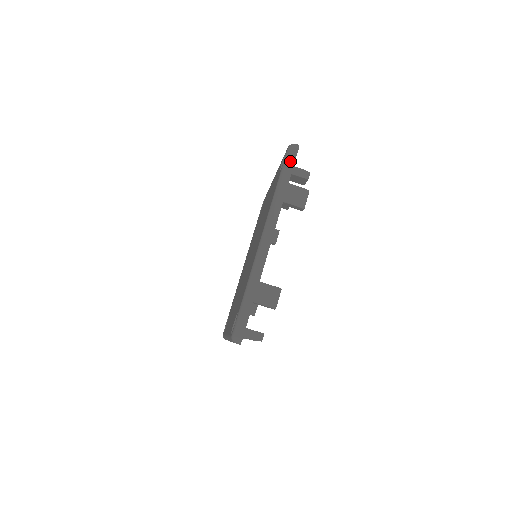
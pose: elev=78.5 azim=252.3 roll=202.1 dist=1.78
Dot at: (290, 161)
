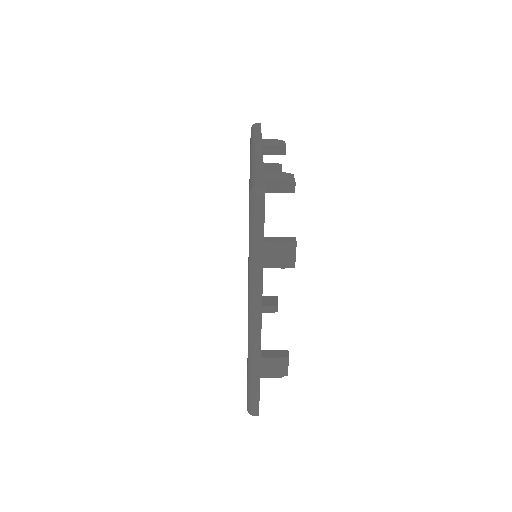
Dot at: (257, 222)
